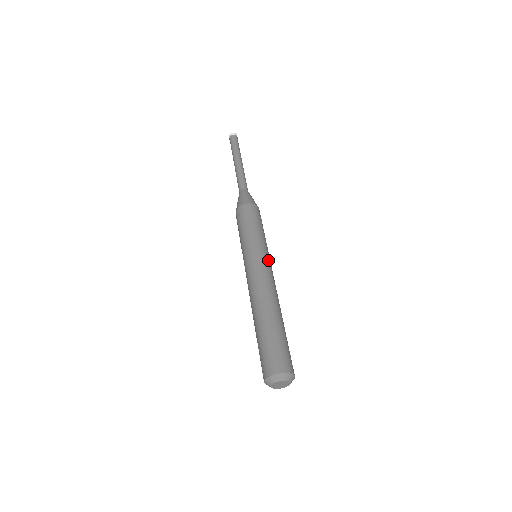
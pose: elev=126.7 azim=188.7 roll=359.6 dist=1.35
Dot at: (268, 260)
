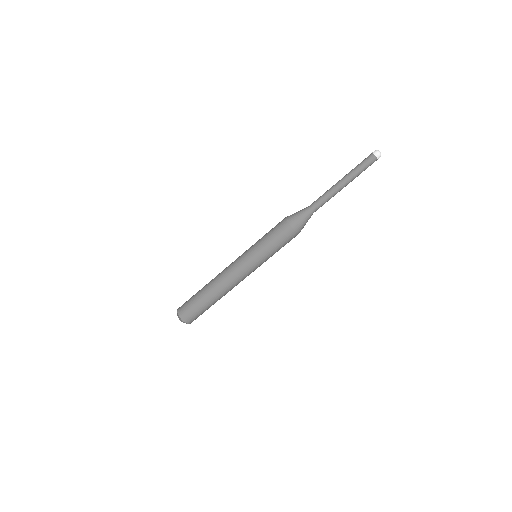
Dot at: occluded
